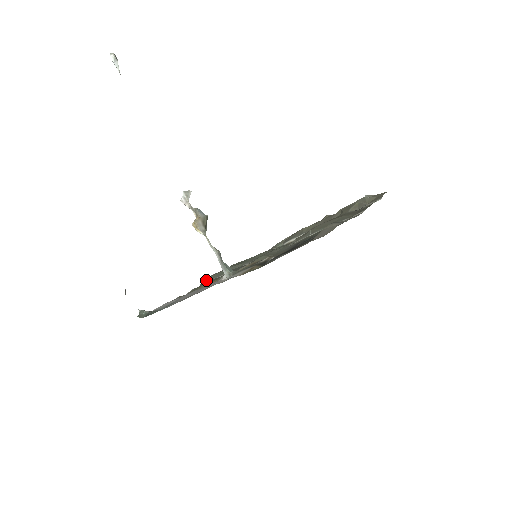
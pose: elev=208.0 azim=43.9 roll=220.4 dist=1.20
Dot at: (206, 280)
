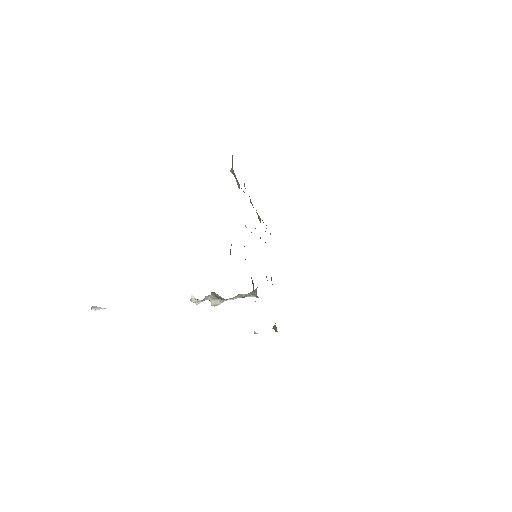
Dot at: occluded
